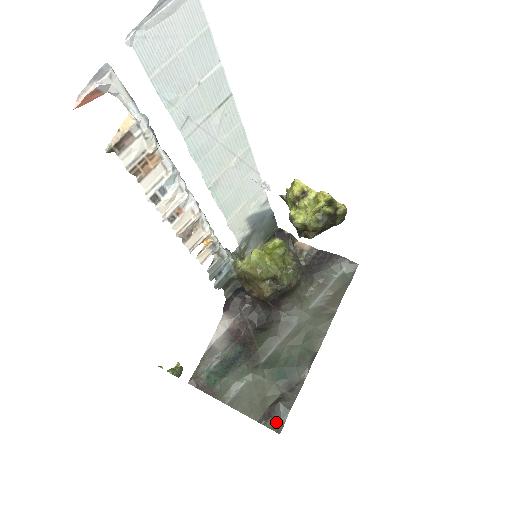
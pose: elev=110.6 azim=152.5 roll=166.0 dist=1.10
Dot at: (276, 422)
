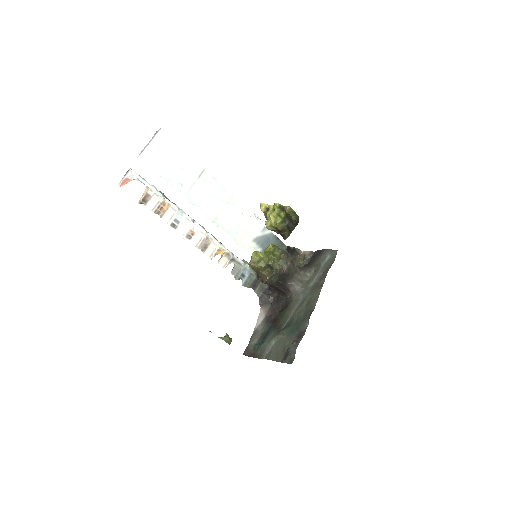
Dot at: (290, 358)
